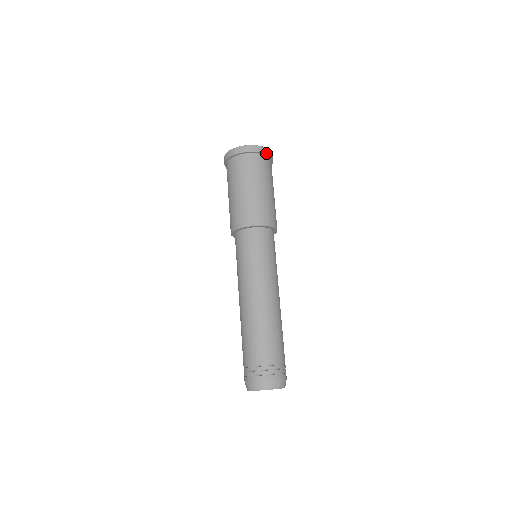
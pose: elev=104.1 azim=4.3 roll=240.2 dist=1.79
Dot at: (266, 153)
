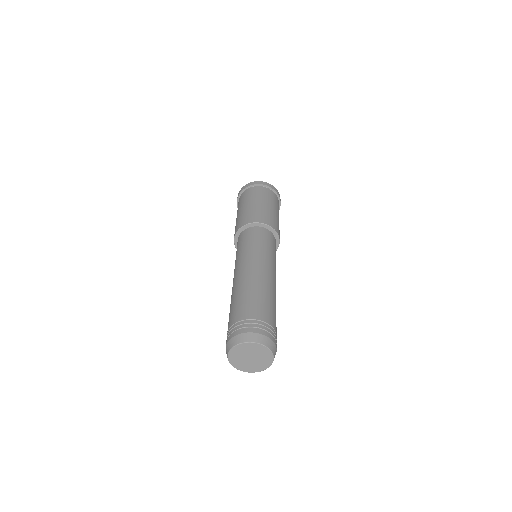
Dot at: (260, 184)
